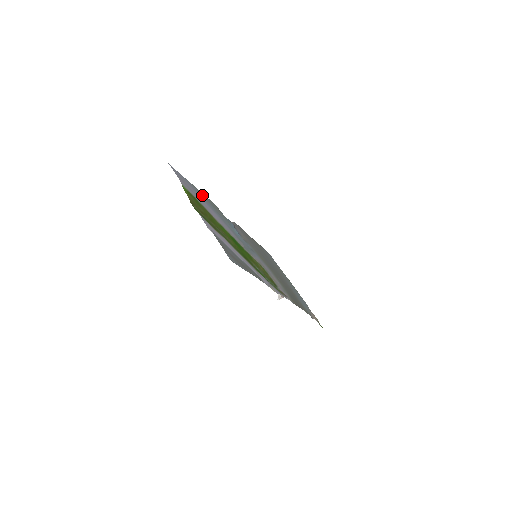
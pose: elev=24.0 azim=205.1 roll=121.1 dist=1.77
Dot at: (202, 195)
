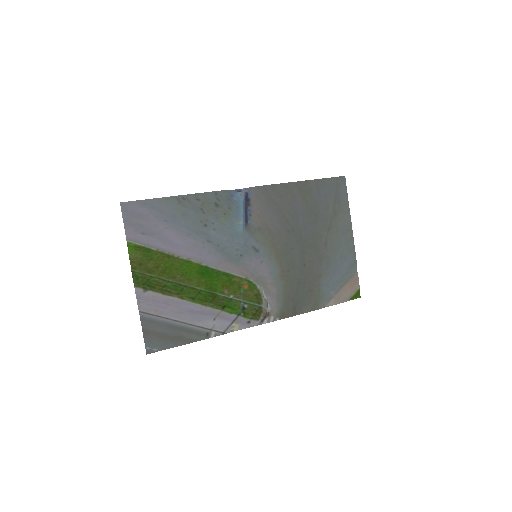
Dot at: (180, 207)
